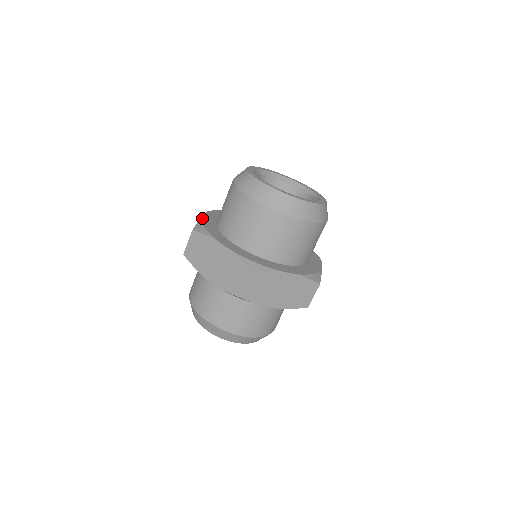
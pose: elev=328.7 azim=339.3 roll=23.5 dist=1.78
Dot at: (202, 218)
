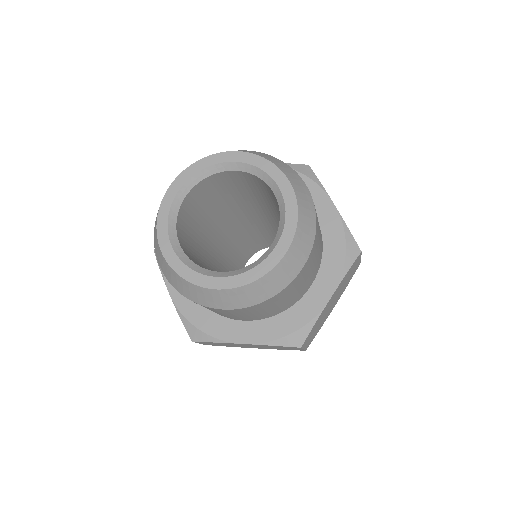
Dot at: occluded
